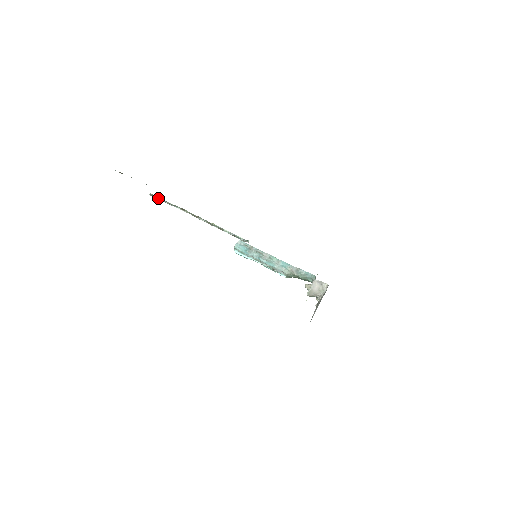
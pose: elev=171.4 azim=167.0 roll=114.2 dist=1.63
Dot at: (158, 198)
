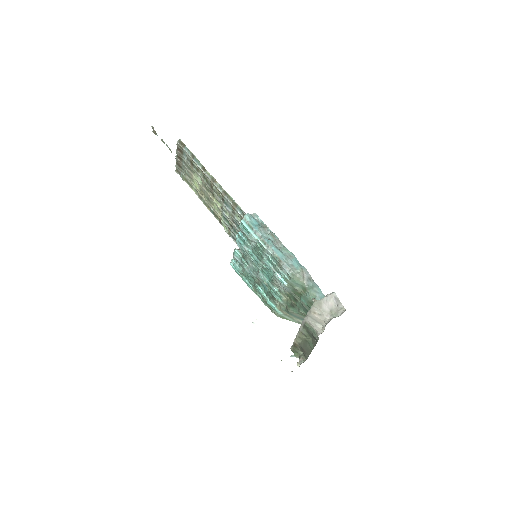
Dot at: (184, 148)
